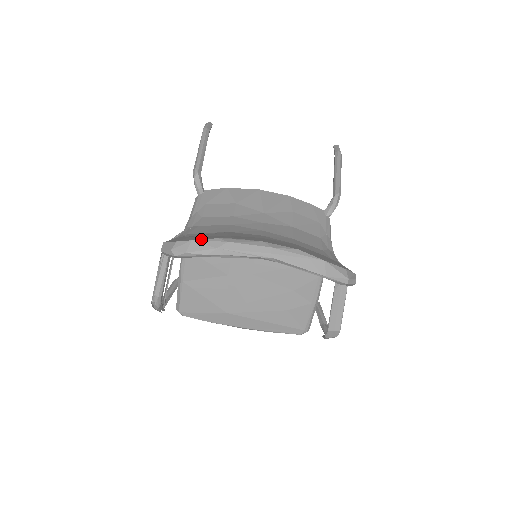
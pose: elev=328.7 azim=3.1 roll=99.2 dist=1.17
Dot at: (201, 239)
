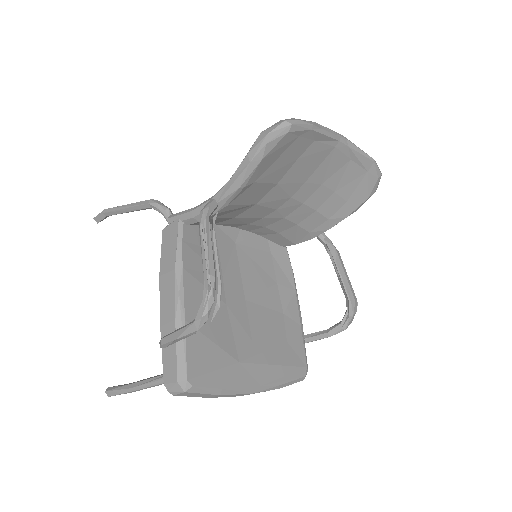
Dot at: occluded
